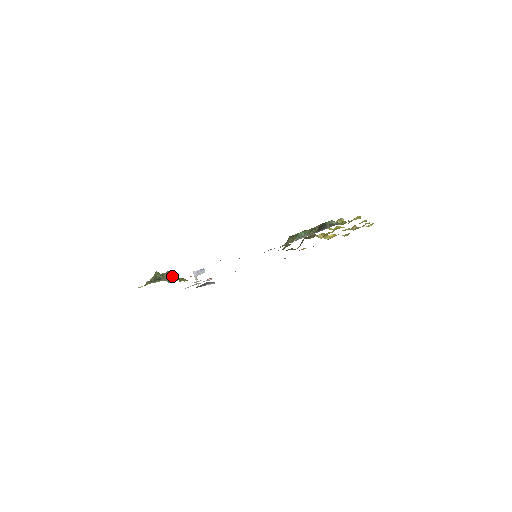
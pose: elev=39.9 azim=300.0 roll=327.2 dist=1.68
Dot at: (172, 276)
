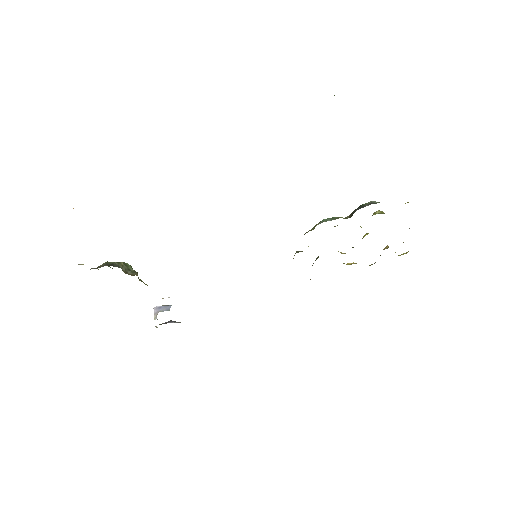
Dot at: (131, 269)
